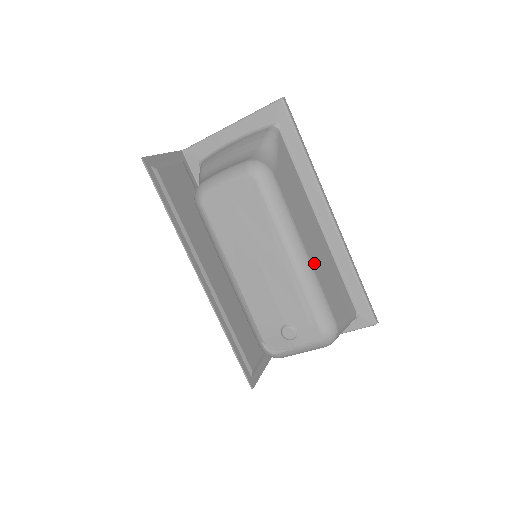
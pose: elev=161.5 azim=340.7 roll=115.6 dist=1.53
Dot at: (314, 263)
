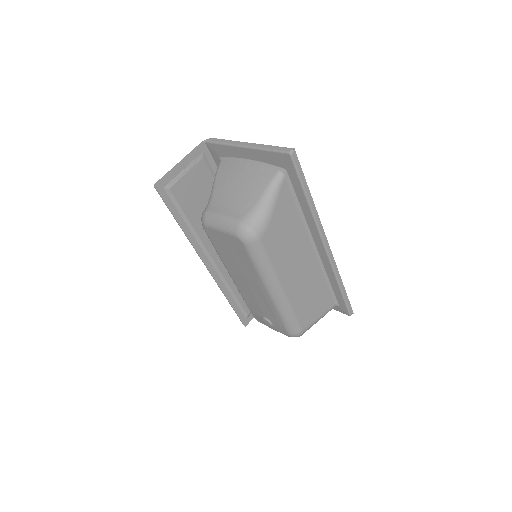
Dot at: (291, 294)
